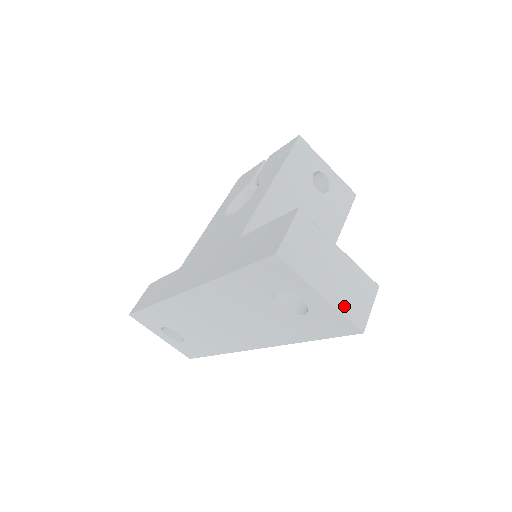
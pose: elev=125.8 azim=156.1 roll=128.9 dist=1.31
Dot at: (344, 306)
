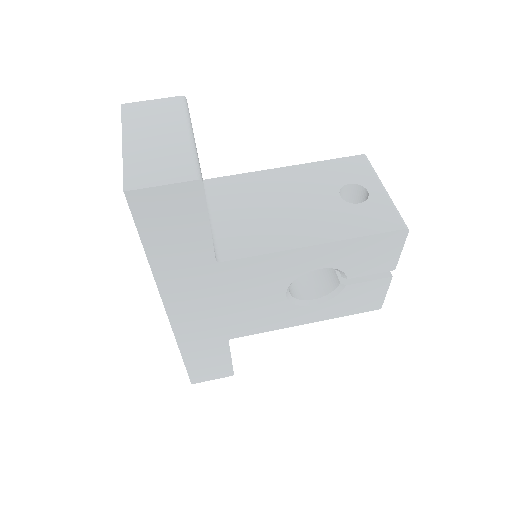
Dot at: (133, 163)
